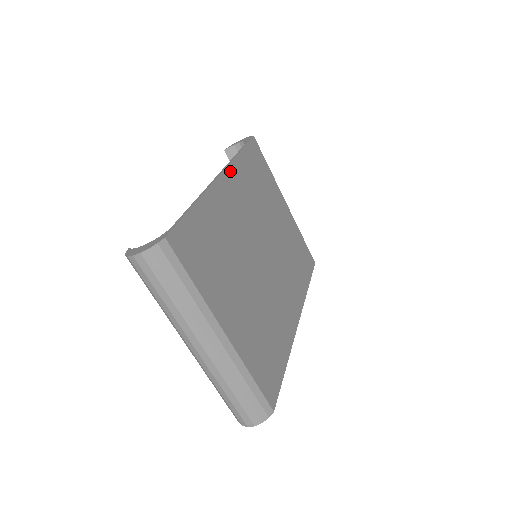
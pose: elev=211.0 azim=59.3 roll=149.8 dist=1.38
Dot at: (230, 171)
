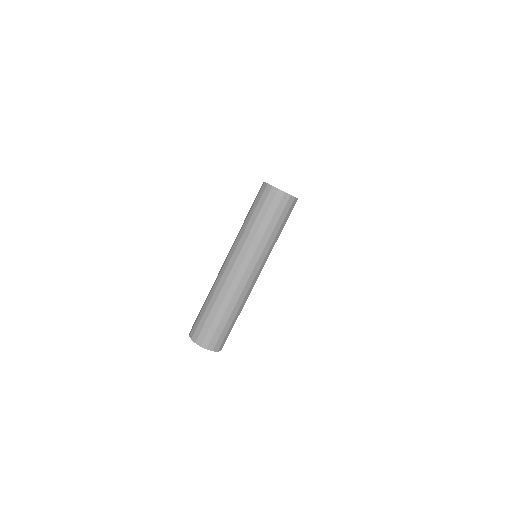
Dot at: occluded
